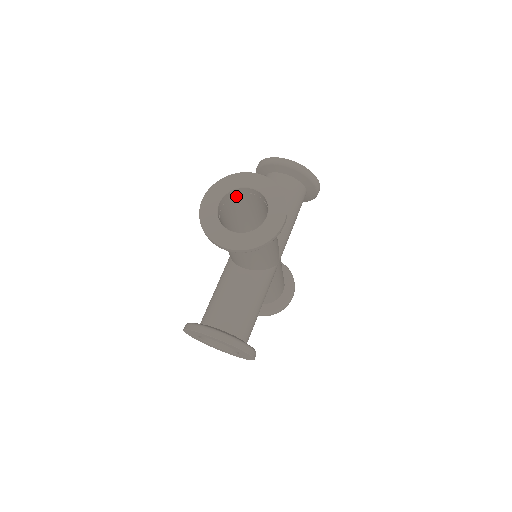
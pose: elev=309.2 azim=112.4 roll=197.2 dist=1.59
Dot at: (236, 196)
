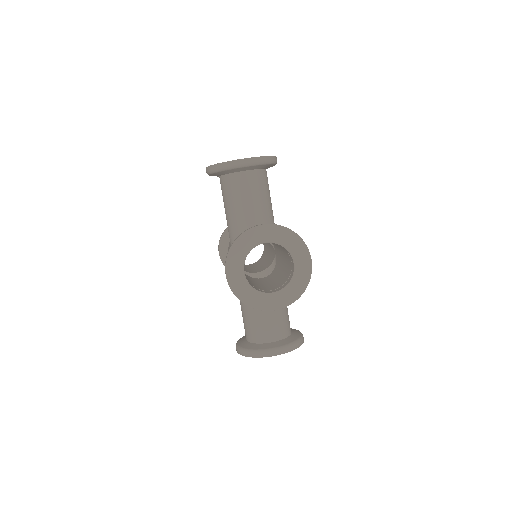
Dot at: occluded
